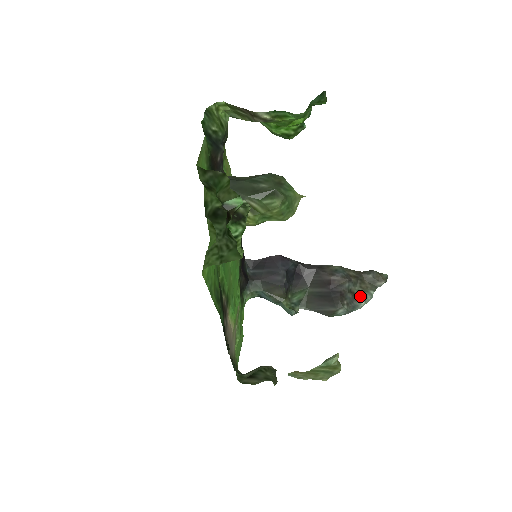
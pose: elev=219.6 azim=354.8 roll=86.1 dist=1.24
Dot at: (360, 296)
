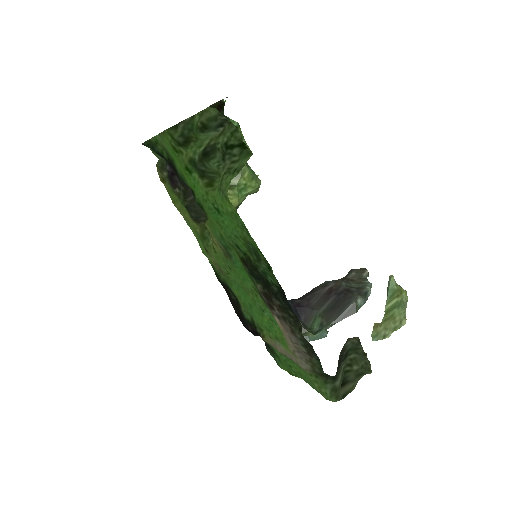
Dot at: (361, 286)
